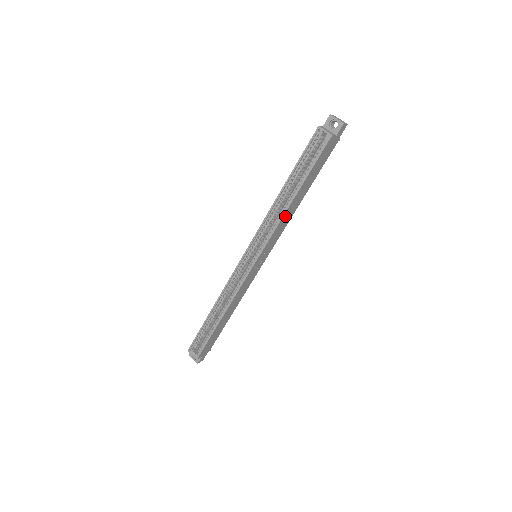
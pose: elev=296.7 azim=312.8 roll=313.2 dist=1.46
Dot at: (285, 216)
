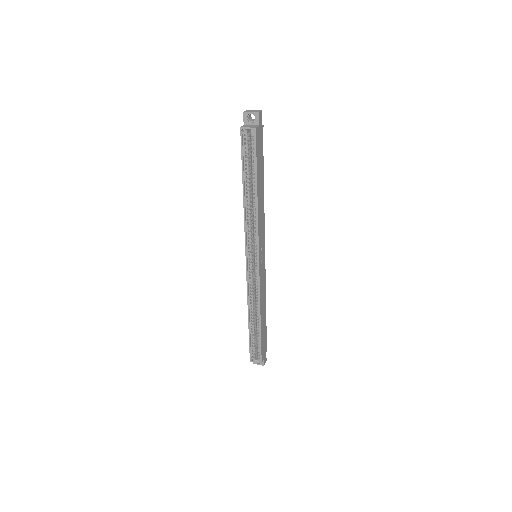
Dot at: (259, 212)
